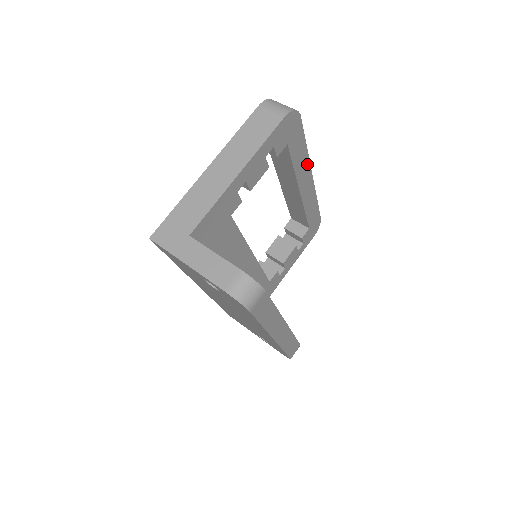
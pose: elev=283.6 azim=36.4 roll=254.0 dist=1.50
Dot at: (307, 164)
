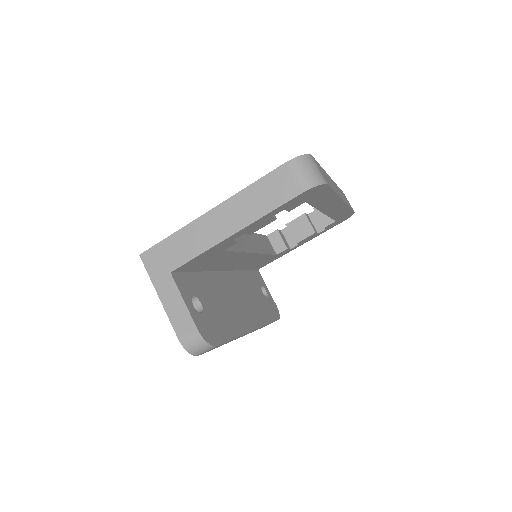
Dot at: (336, 199)
